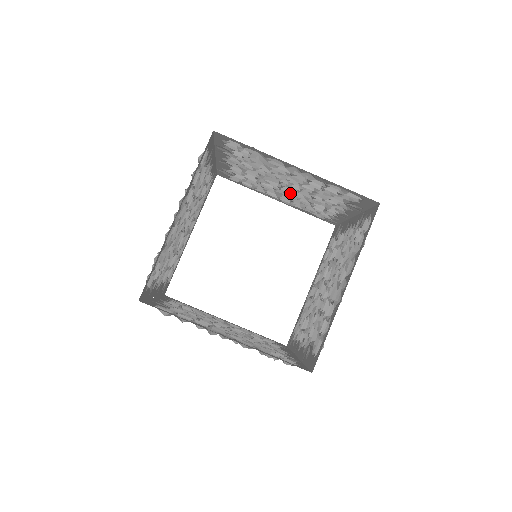
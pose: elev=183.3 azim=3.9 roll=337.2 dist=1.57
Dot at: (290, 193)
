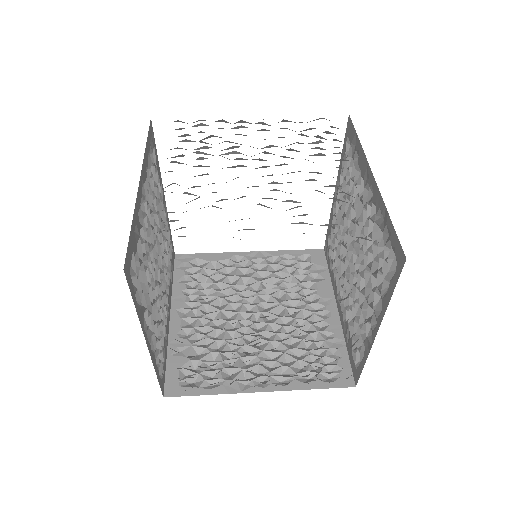
Dot at: (268, 153)
